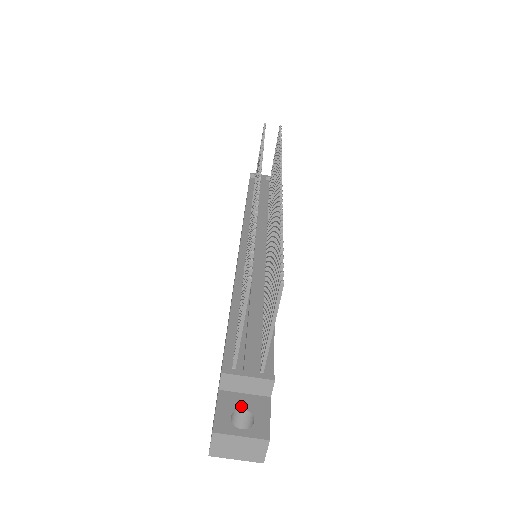
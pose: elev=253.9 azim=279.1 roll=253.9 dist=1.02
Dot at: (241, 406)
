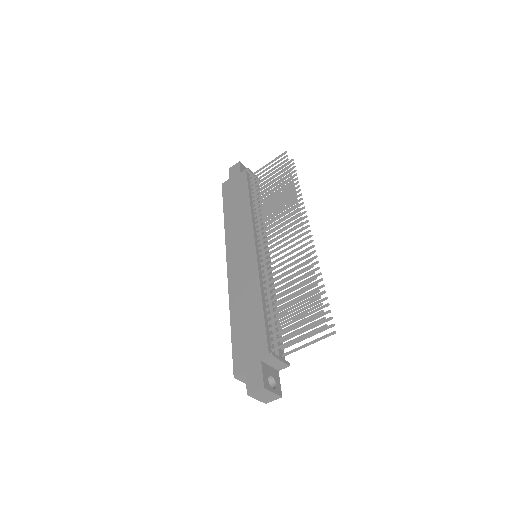
Dot at: (270, 374)
